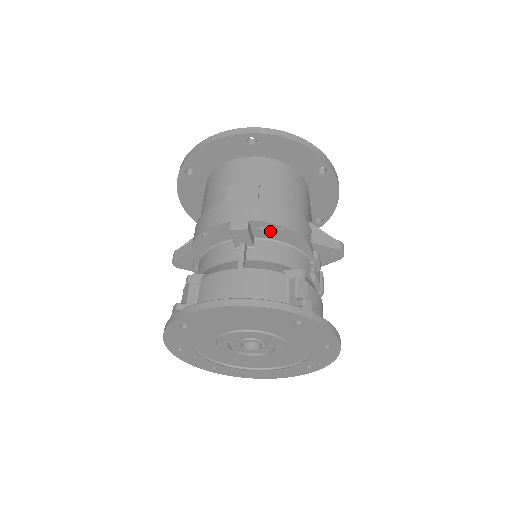
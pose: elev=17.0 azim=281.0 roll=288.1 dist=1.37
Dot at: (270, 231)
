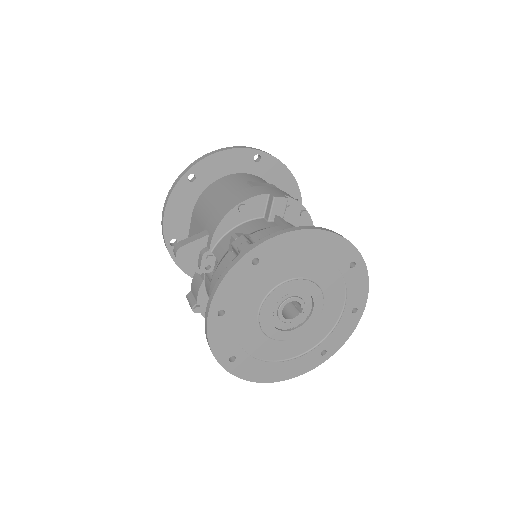
Dot at: (294, 213)
